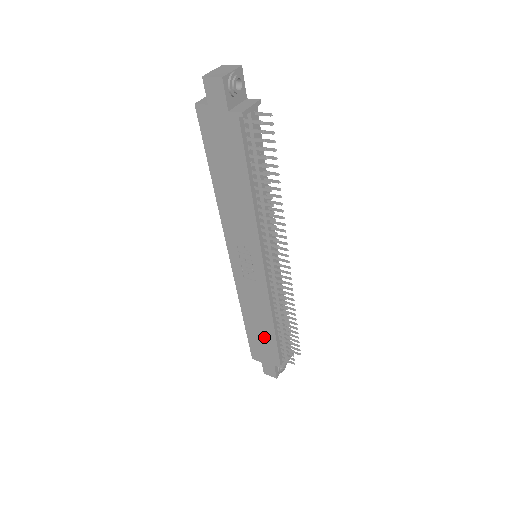
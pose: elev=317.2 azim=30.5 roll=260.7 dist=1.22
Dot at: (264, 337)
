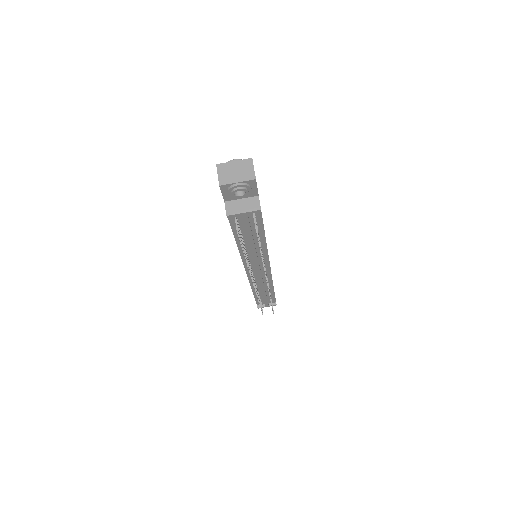
Dot at: occluded
